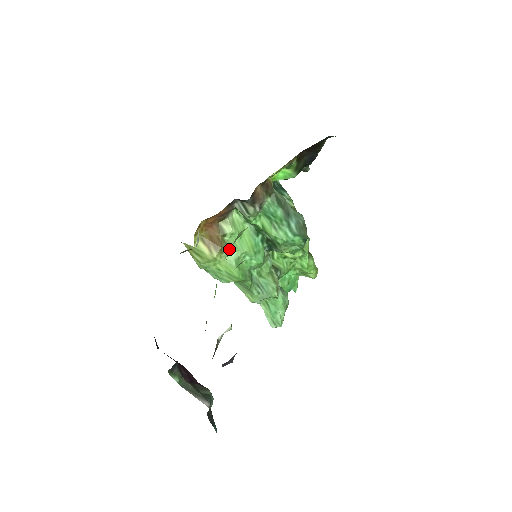
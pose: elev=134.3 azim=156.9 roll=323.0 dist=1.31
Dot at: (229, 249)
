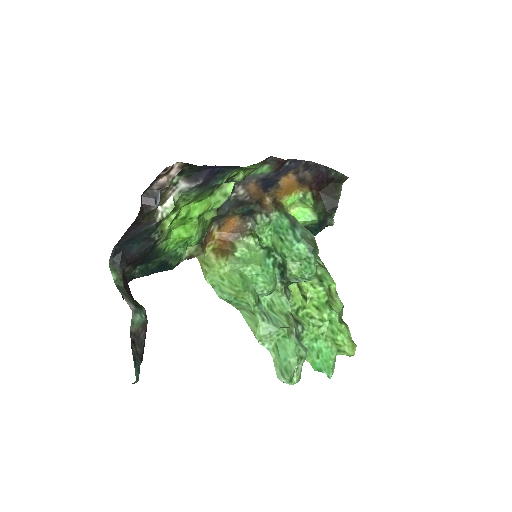
Dot at: (237, 262)
